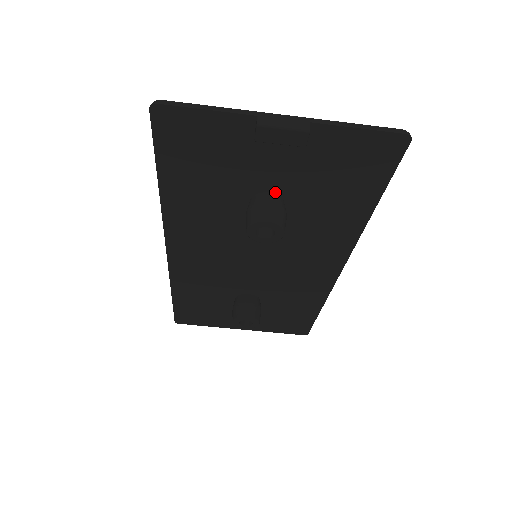
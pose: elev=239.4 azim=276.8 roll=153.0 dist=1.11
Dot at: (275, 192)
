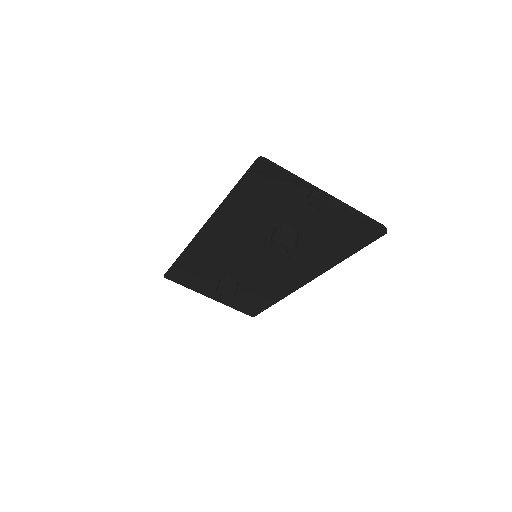
Dot at: (296, 227)
